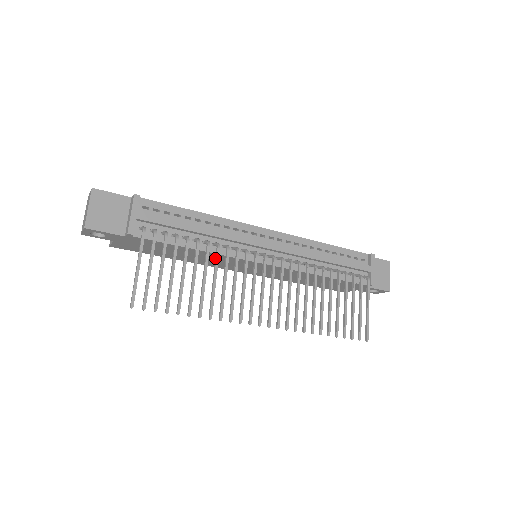
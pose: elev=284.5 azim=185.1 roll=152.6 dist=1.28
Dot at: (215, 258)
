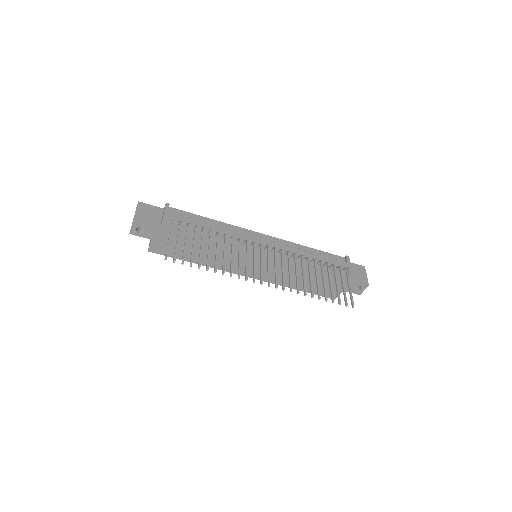
Dot at: (224, 241)
